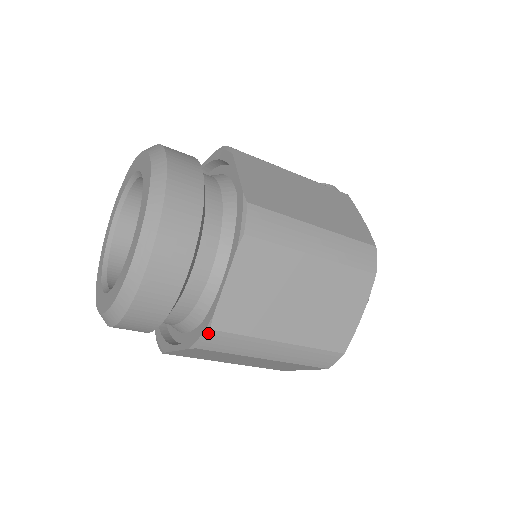
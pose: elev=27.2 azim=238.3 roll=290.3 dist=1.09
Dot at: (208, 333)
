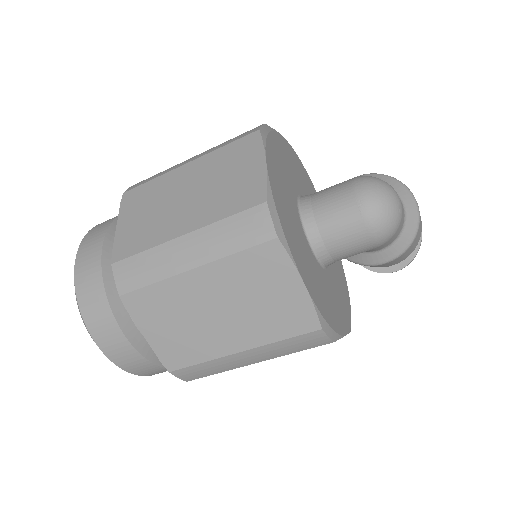
Dot at: (113, 270)
